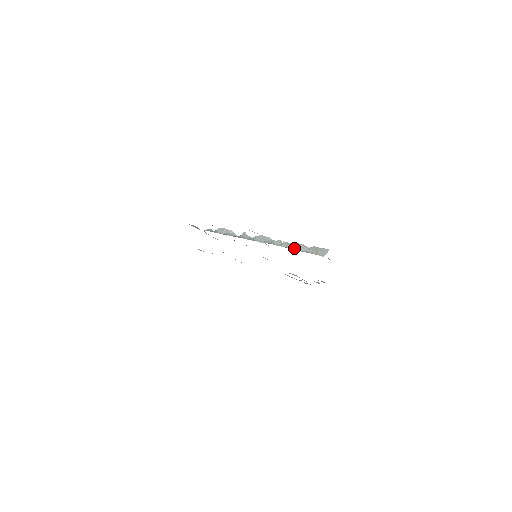
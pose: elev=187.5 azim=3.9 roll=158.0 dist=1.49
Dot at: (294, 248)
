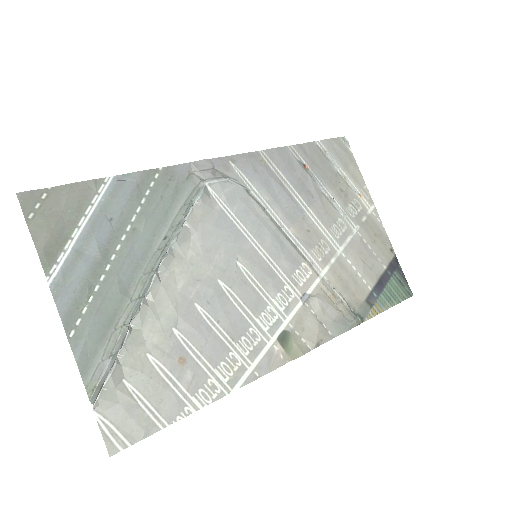
Dot at: (116, 348)
